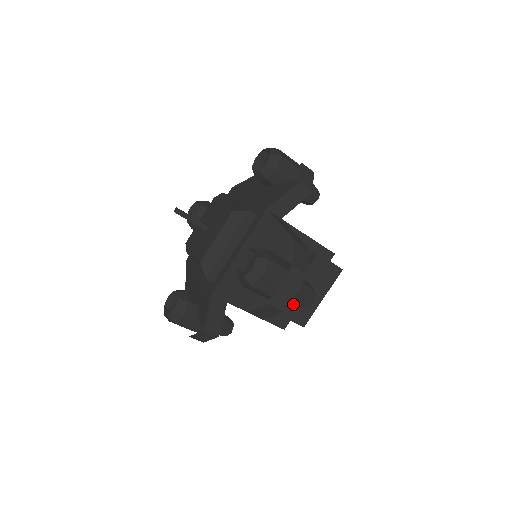
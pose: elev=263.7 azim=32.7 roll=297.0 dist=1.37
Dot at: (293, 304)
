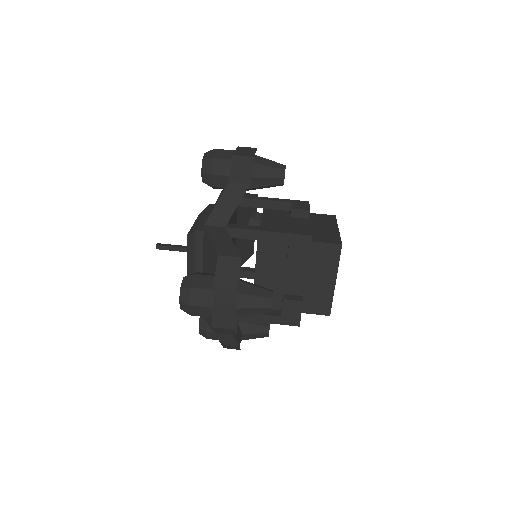
Dot at: (293, 300)
